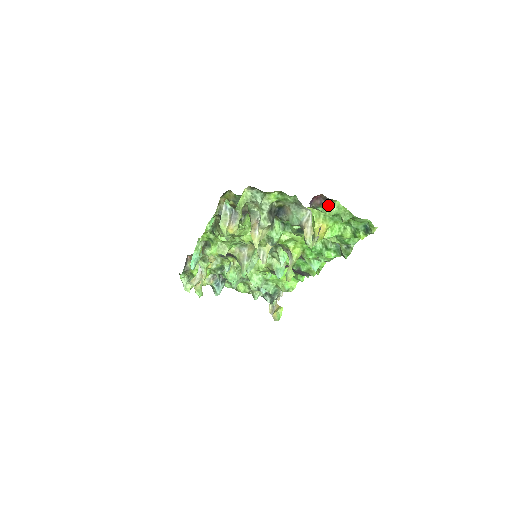
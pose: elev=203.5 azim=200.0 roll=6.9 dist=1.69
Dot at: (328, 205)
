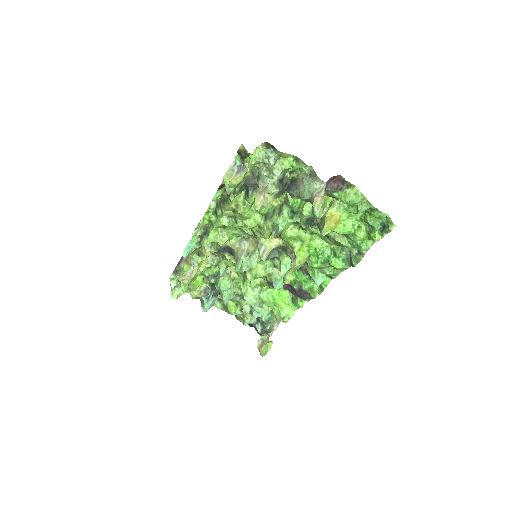
Dot at: (345, 191)
